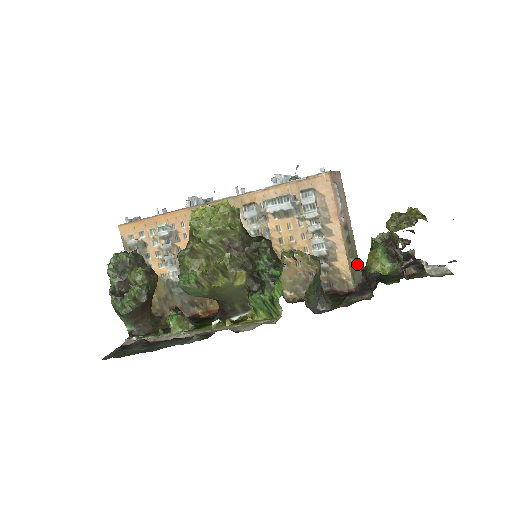
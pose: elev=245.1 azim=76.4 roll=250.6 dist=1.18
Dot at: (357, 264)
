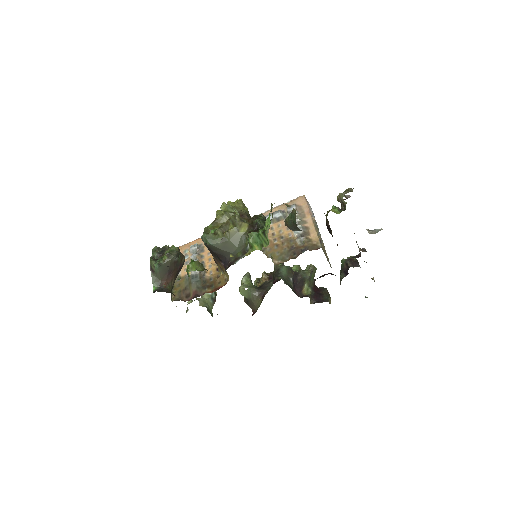
Dot at: (327, 257)
